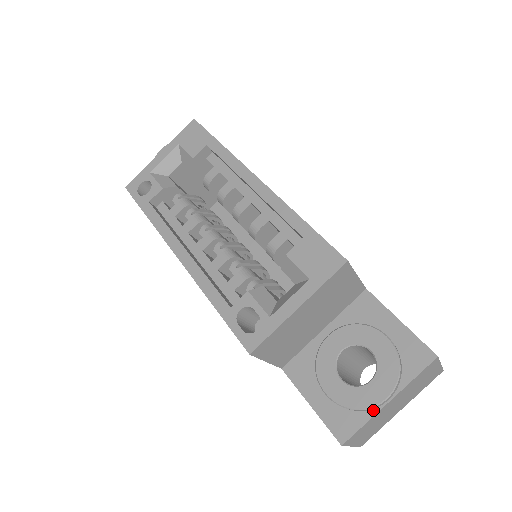
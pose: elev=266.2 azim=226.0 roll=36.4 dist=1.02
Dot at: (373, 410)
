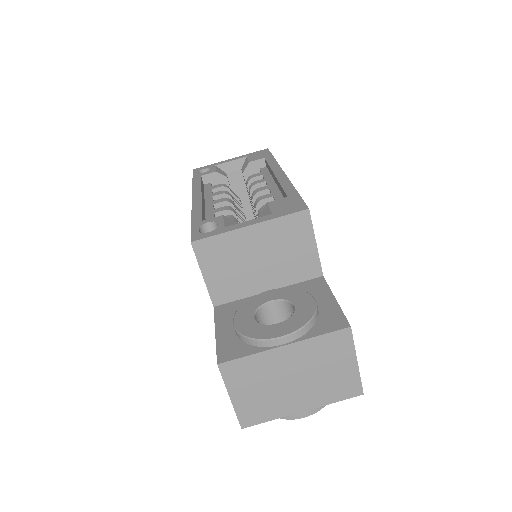
Dot at: (265, 347)
